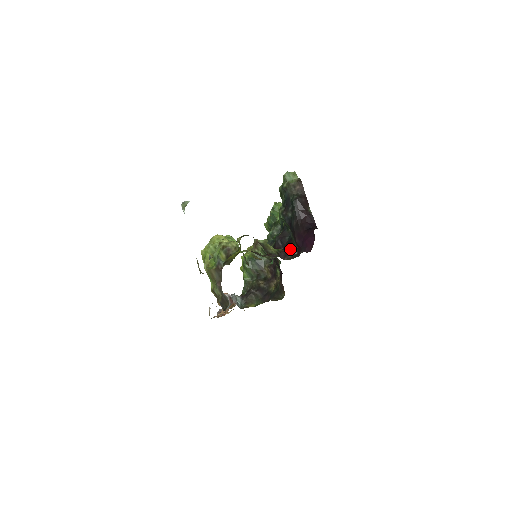
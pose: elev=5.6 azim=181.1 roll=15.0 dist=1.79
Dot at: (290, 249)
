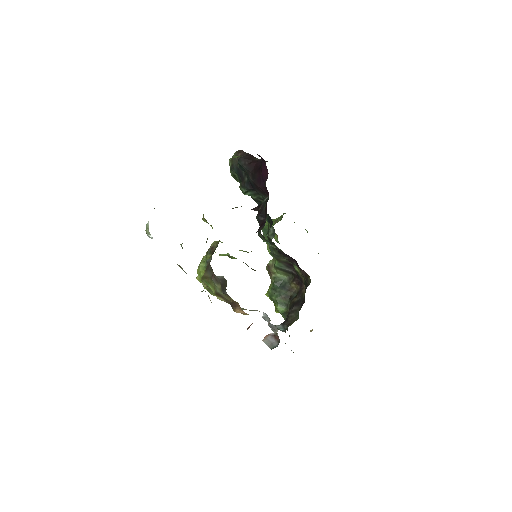
Dot at: occluded
